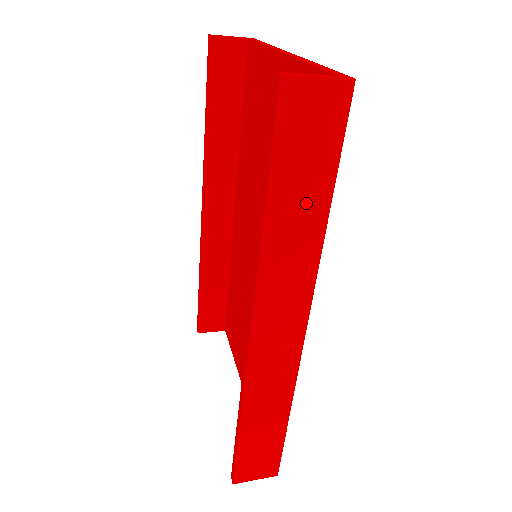
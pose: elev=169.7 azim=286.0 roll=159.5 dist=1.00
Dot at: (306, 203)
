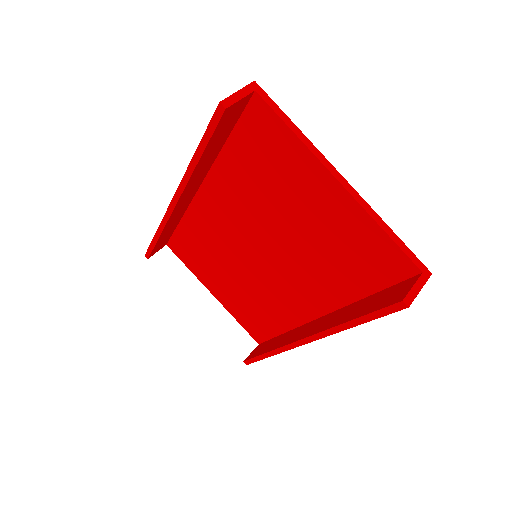
Dot at: occluded
